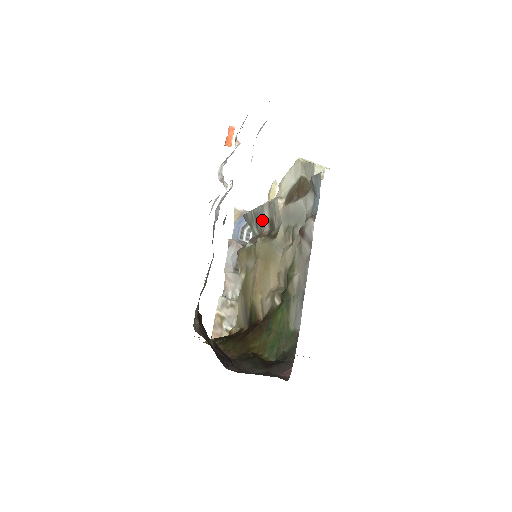
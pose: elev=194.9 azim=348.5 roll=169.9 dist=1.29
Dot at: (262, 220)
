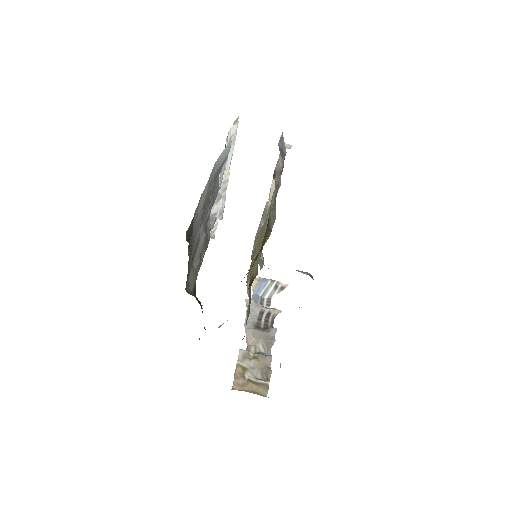
Dot at: occluded
